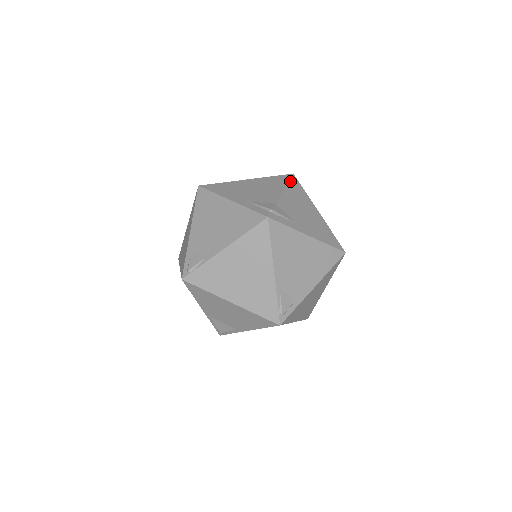
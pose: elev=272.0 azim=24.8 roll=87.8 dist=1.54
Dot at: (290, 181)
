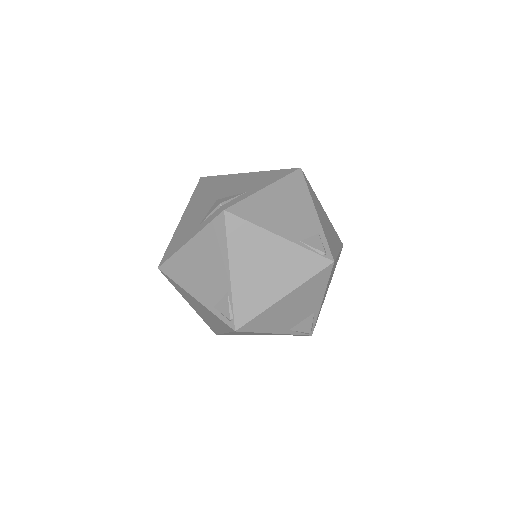
Dot at: (205, 182)
